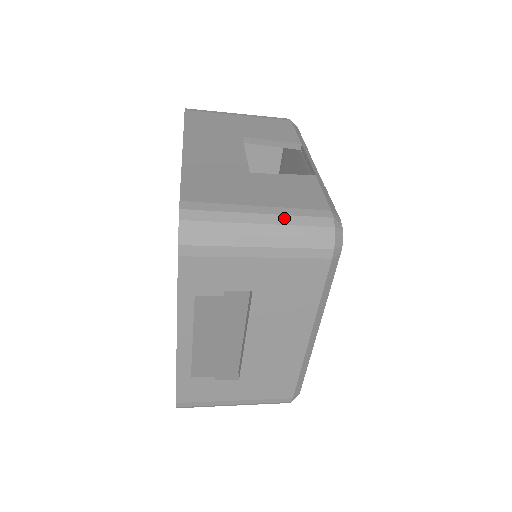
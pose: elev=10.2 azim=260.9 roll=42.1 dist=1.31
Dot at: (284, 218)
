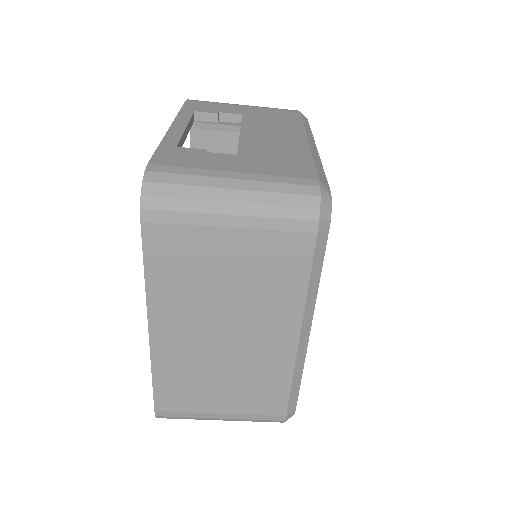
Dot at: occluded
